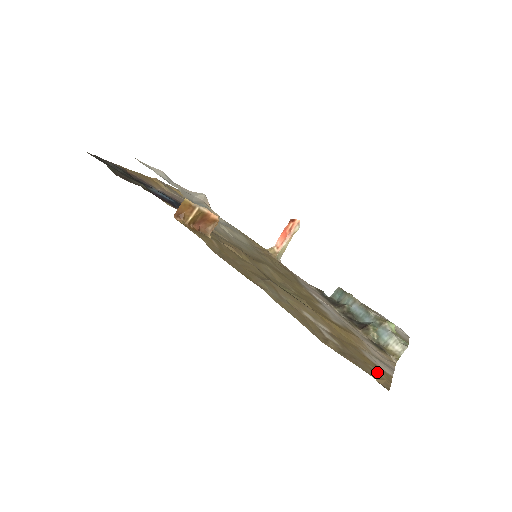
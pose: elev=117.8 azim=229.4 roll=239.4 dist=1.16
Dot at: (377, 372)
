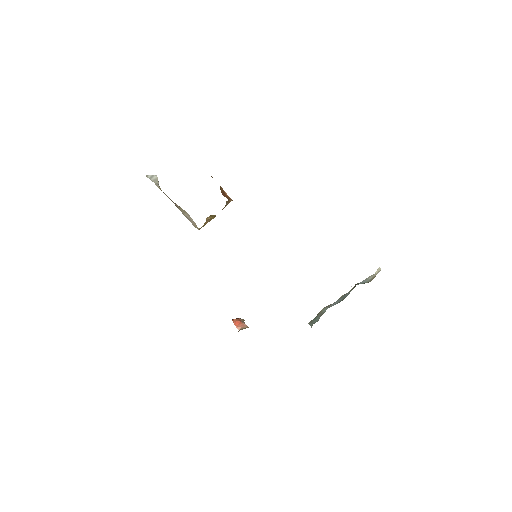
Dot at: occluded
